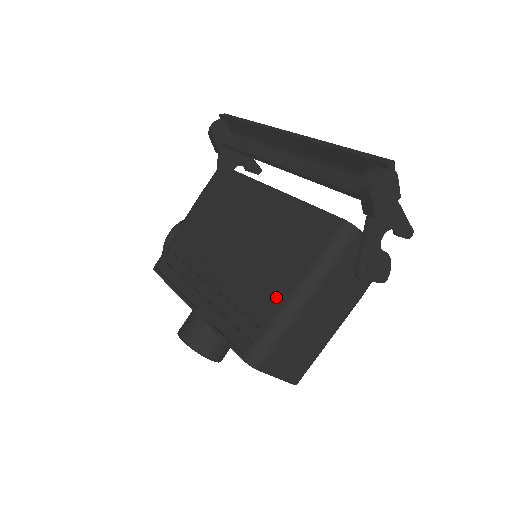
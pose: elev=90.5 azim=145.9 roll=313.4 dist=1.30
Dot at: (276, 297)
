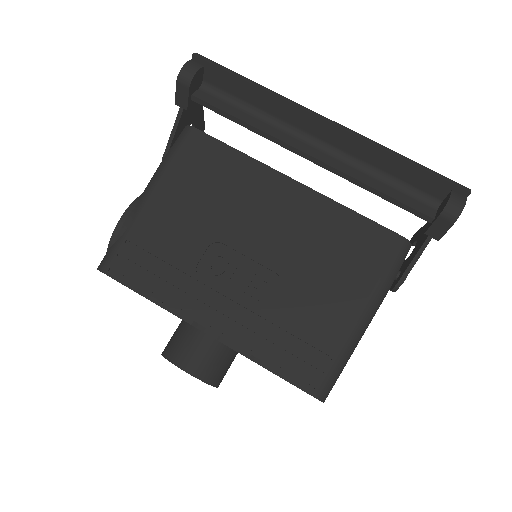
Dot at: (340, 321)
